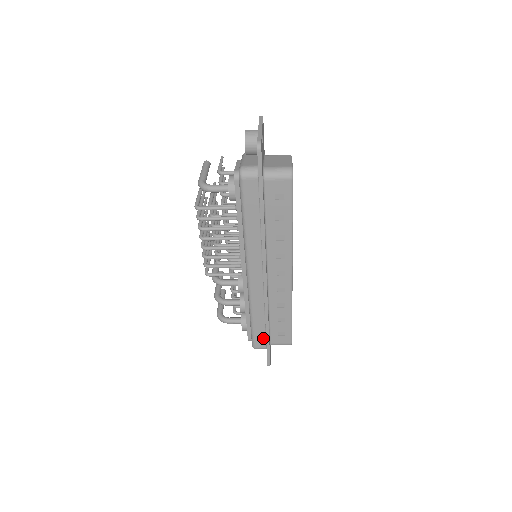
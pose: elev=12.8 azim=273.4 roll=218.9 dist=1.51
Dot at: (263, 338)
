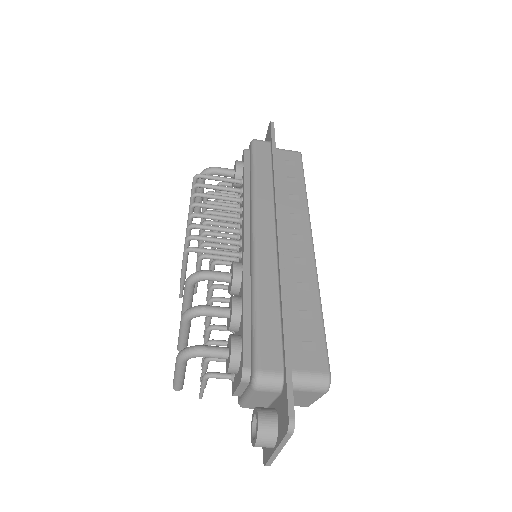
Dot at: (276, 346)
